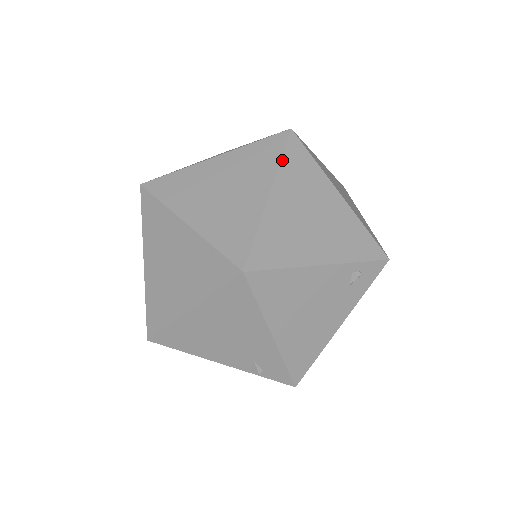
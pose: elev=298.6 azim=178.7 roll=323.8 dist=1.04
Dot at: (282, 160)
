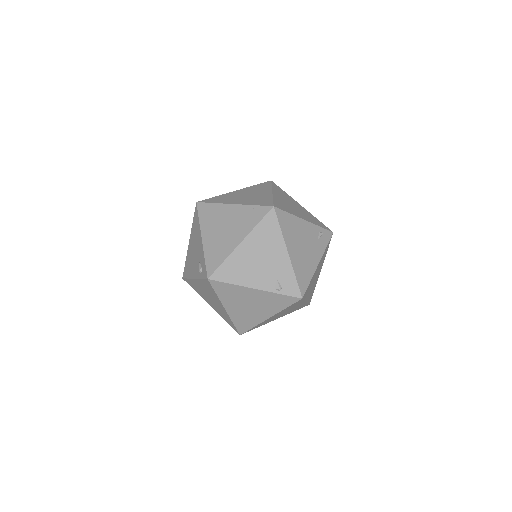
Dot at: (272, 186)
